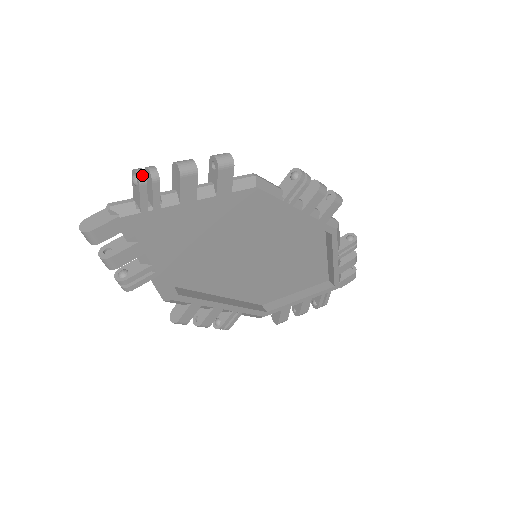
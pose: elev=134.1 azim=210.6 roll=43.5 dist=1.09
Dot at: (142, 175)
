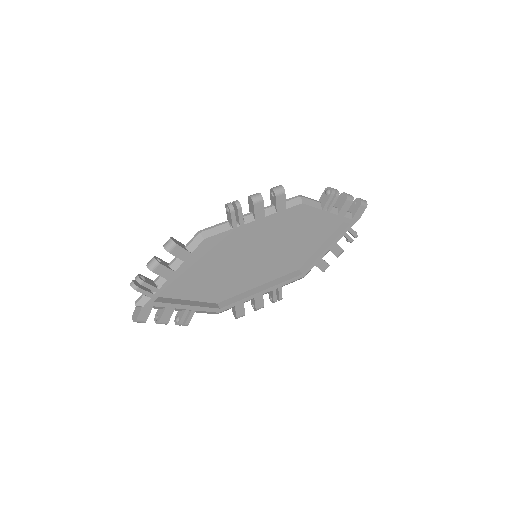
Dot at: (134, 285)
